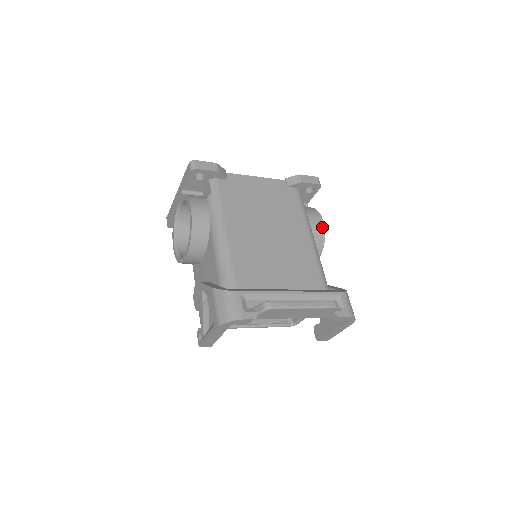
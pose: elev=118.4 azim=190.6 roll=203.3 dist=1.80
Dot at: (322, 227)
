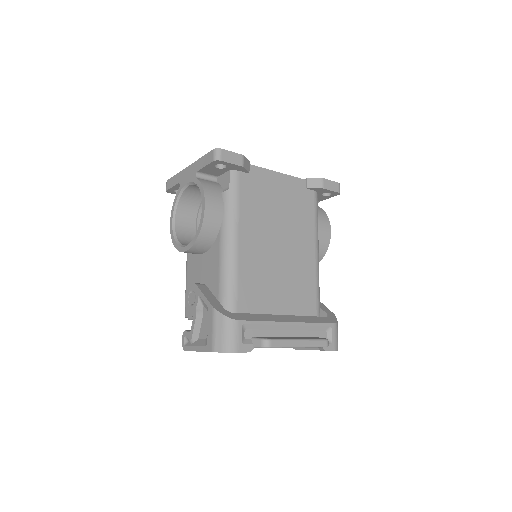
Dot at: (328, 238)
